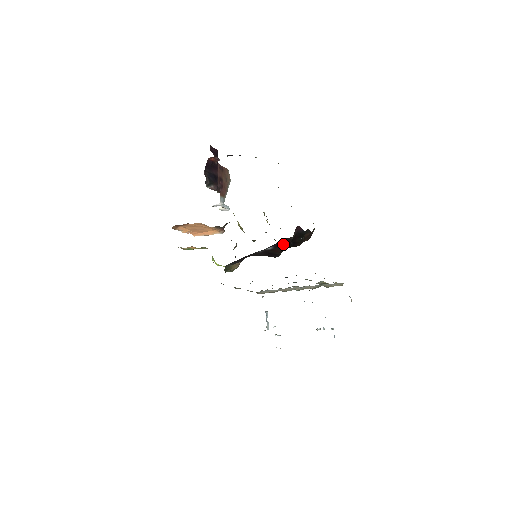
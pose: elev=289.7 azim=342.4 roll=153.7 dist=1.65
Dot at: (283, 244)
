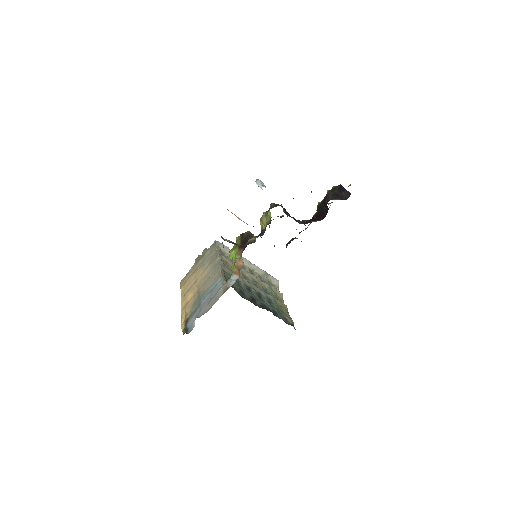
Dot at: occluded
